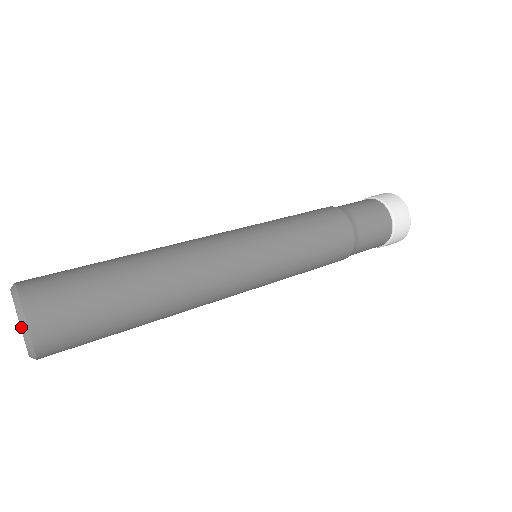
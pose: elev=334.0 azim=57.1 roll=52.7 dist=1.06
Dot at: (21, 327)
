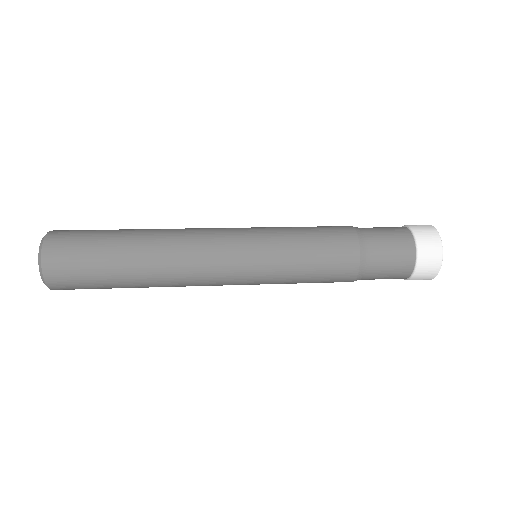
Dot at: (40, 273)
